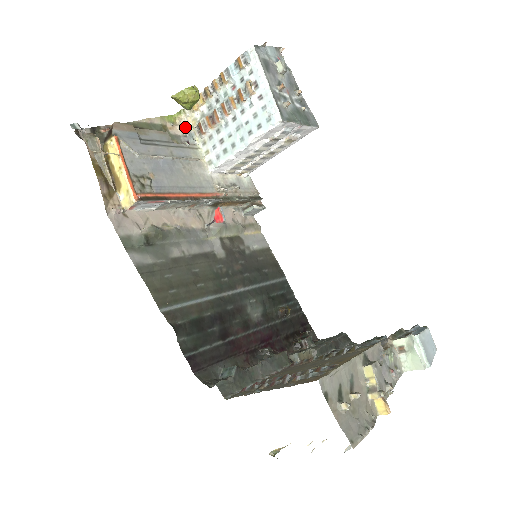
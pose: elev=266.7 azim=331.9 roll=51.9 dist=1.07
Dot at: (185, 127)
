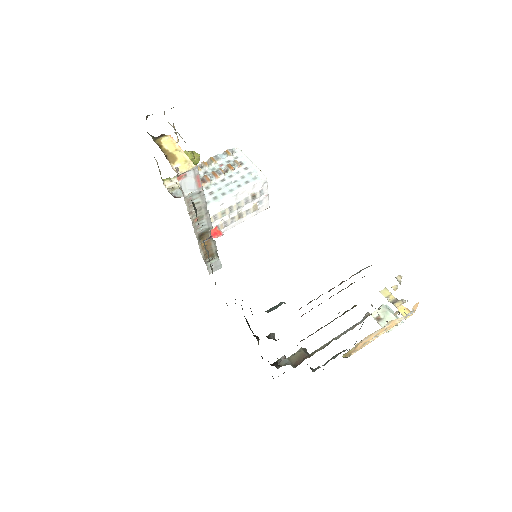
Dot at: (171, 188)
